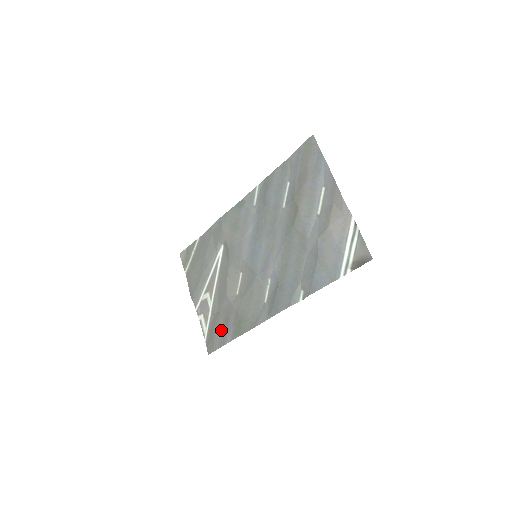
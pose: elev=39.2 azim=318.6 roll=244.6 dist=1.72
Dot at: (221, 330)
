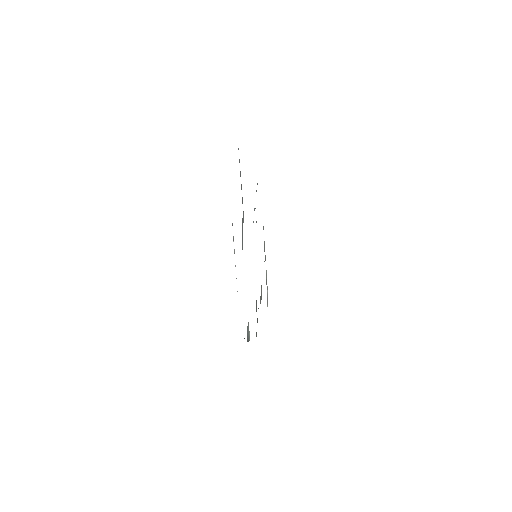
Dot at: occluded
